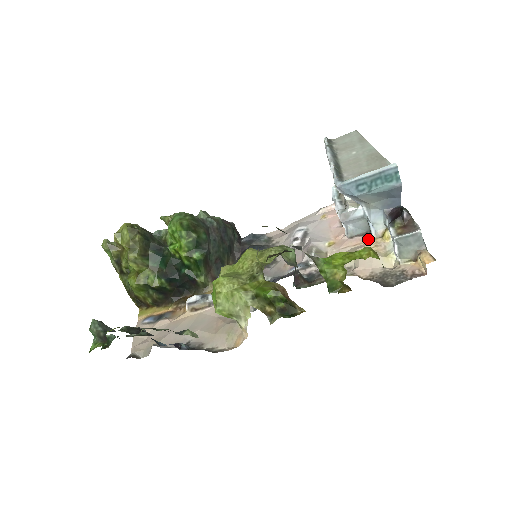
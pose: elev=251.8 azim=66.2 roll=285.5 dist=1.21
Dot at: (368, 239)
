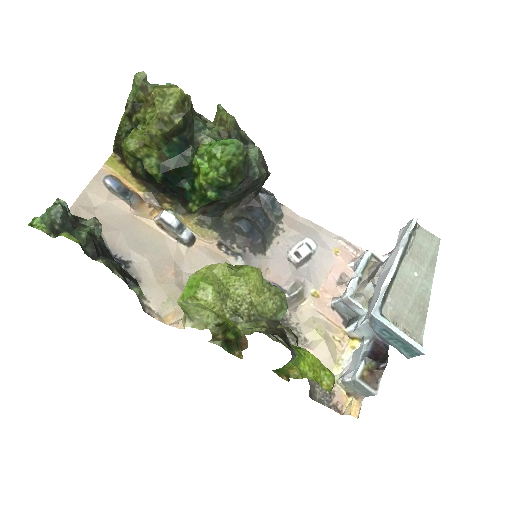
Dot at: (341, 326)
